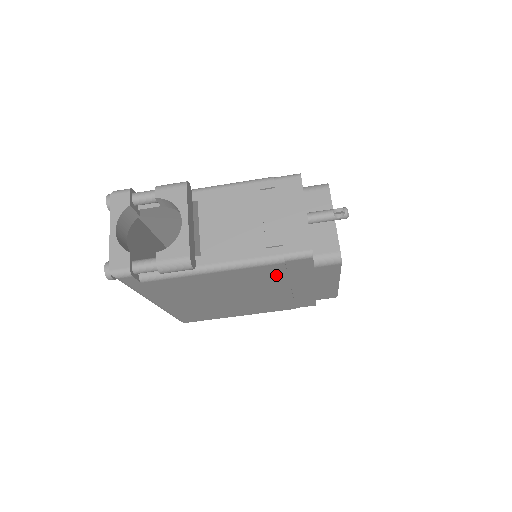
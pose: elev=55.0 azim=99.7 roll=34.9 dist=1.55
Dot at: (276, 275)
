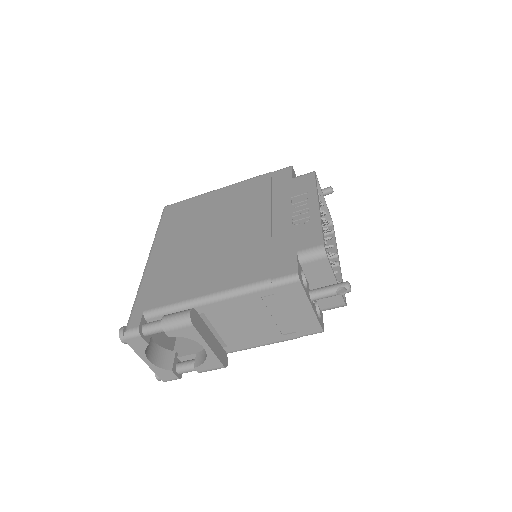
Dot at: occluded
